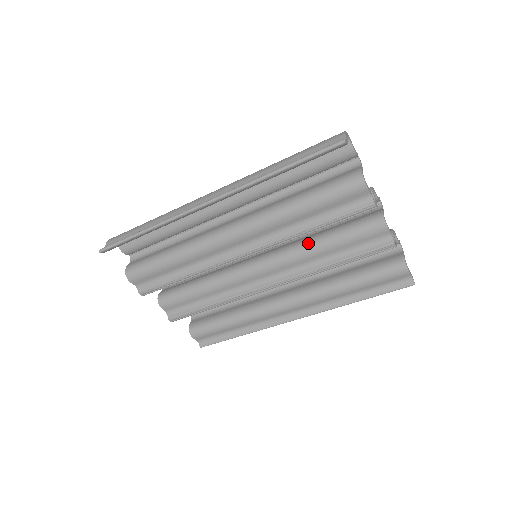
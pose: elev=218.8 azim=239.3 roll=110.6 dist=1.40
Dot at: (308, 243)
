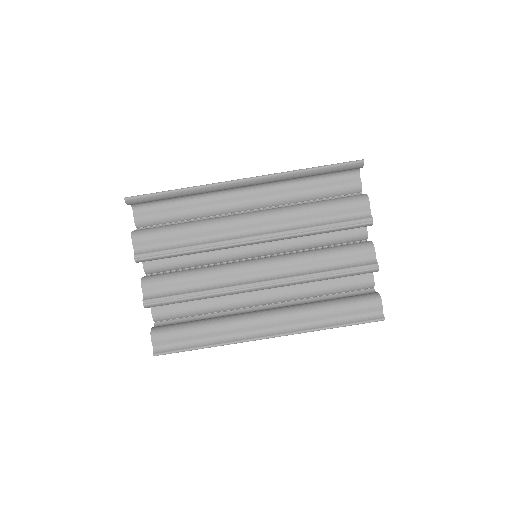
Dot at: (306, 251)
